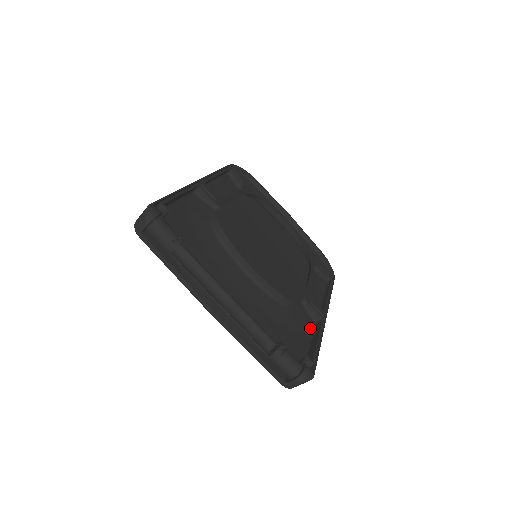
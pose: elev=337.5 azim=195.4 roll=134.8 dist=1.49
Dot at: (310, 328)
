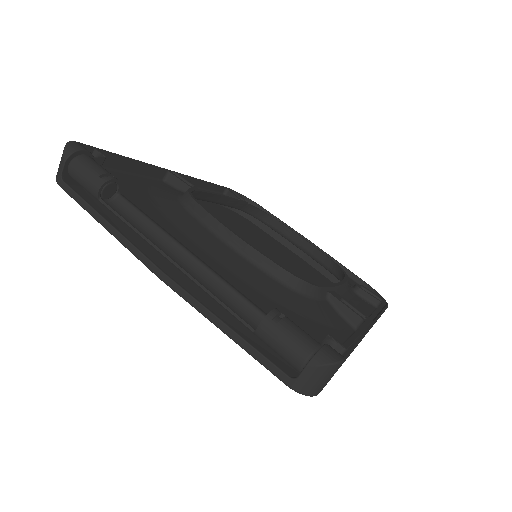
Dot at: (345, 331)
